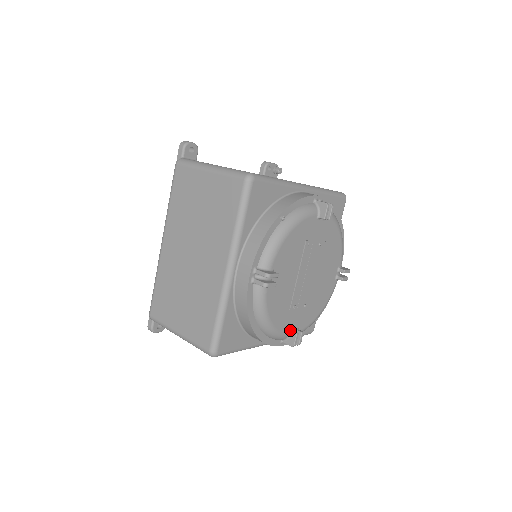
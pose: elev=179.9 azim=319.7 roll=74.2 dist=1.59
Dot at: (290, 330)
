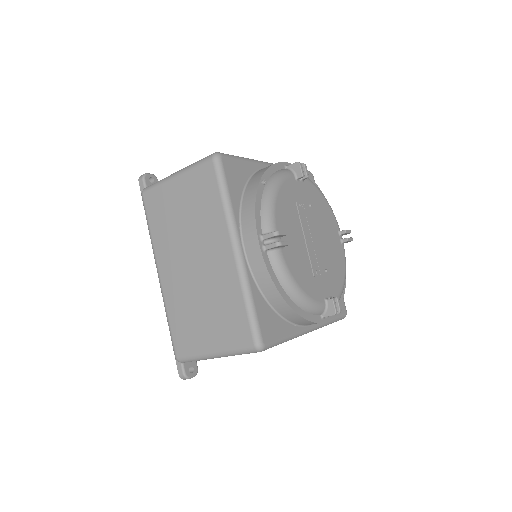
Dot at: (324, 299)
